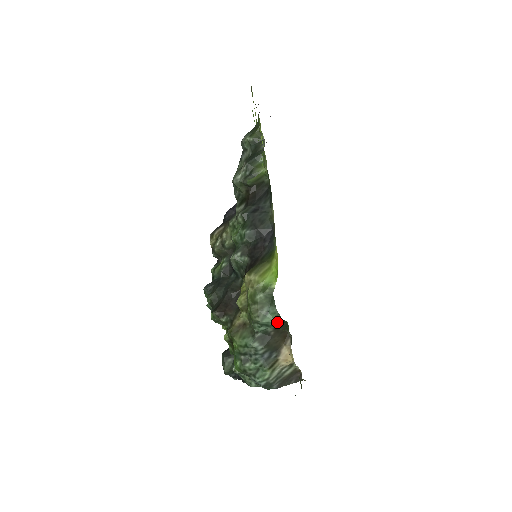
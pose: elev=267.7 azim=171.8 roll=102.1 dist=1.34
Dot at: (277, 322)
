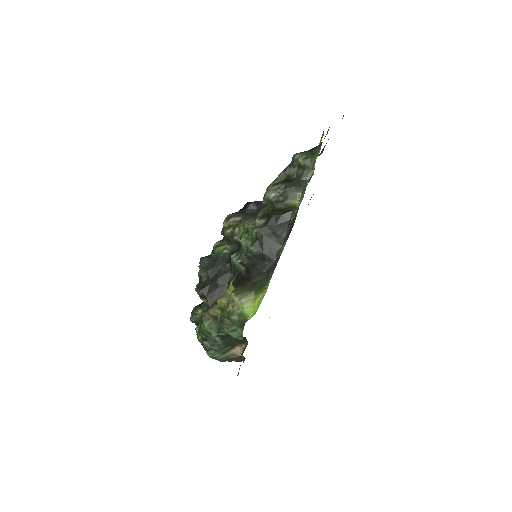
Dot at: (239, 339)
